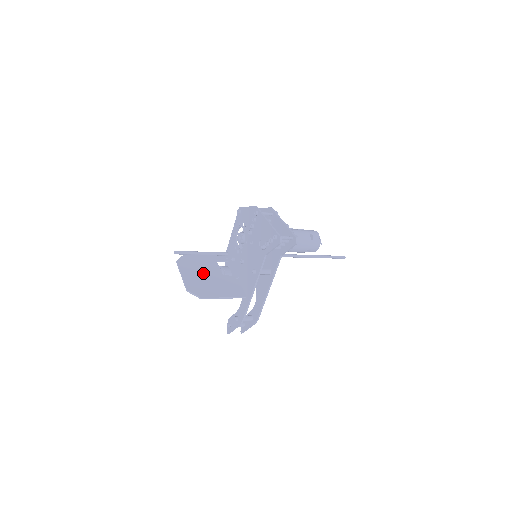
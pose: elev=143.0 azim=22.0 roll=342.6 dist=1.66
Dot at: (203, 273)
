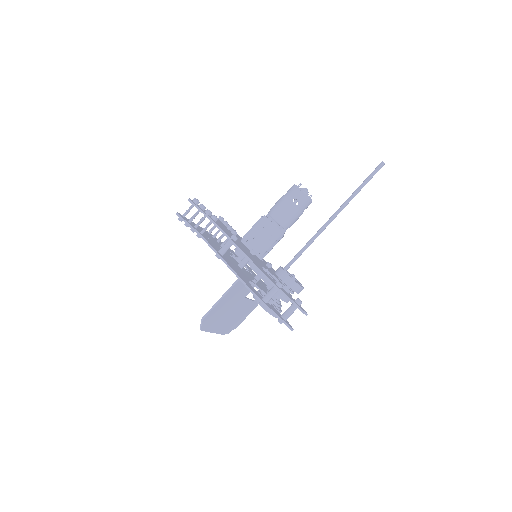
Dot at: (230, 314)
